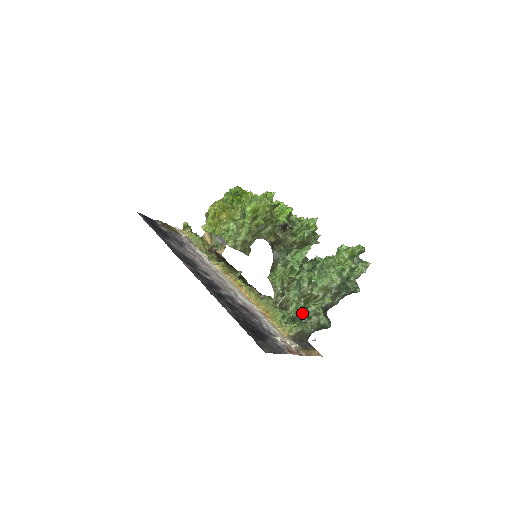
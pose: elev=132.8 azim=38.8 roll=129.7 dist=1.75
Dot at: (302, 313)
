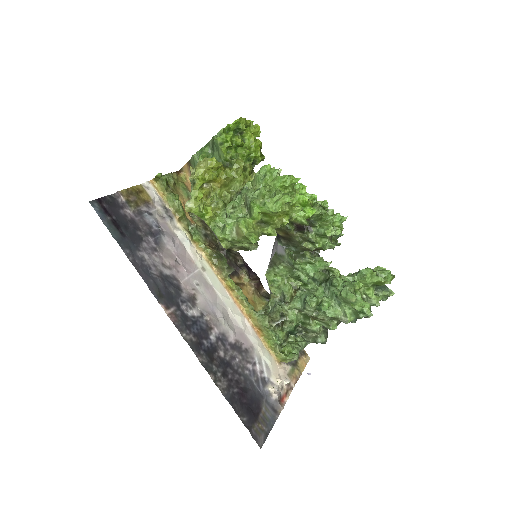
Dot at: (299, 326)
